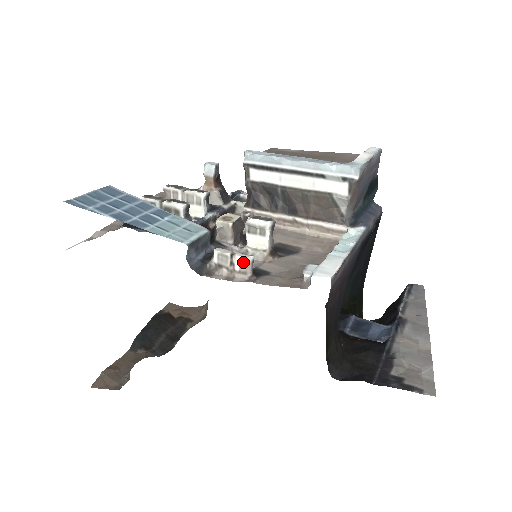
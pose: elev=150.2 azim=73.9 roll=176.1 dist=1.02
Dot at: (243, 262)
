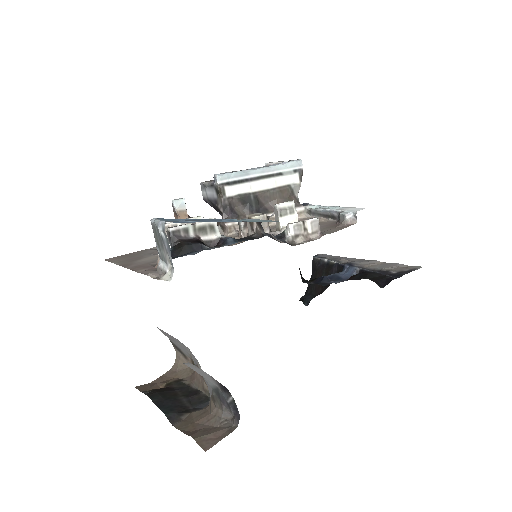
Dot at: (314, 223)
